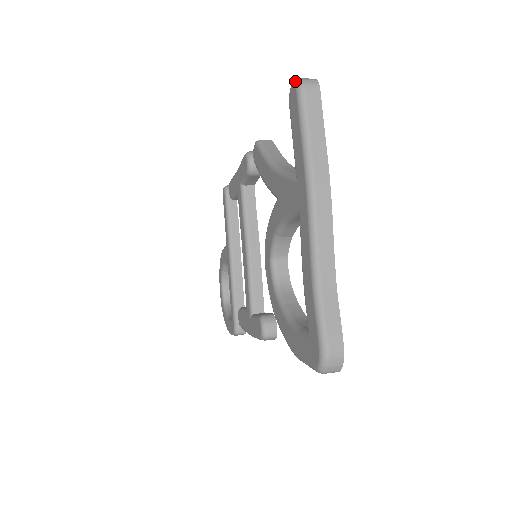
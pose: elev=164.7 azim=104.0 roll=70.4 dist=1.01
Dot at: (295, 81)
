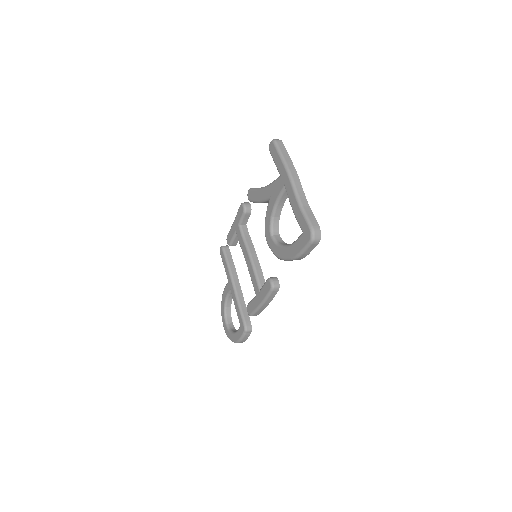
Dot at: (271, 141)
